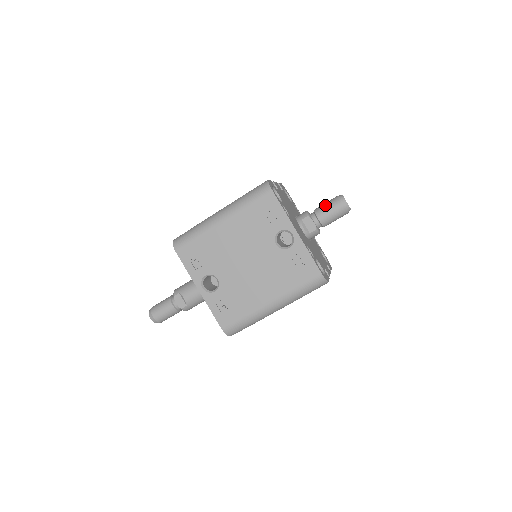
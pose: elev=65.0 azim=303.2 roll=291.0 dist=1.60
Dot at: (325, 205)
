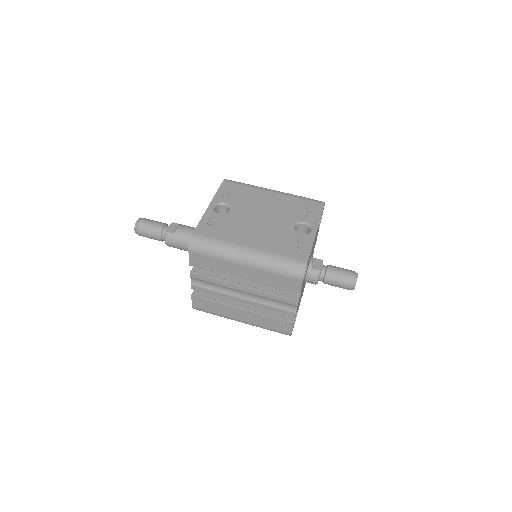
Dot at: occluded
